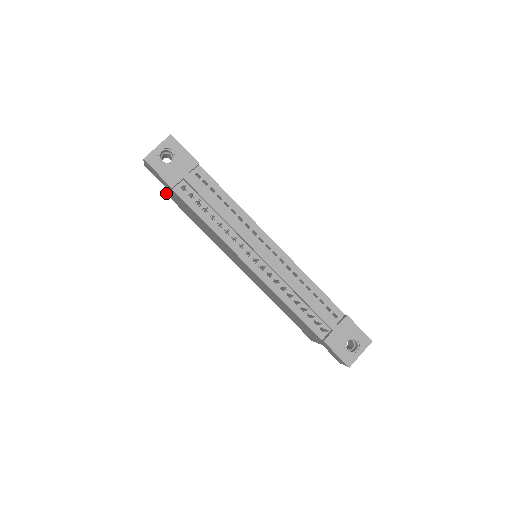
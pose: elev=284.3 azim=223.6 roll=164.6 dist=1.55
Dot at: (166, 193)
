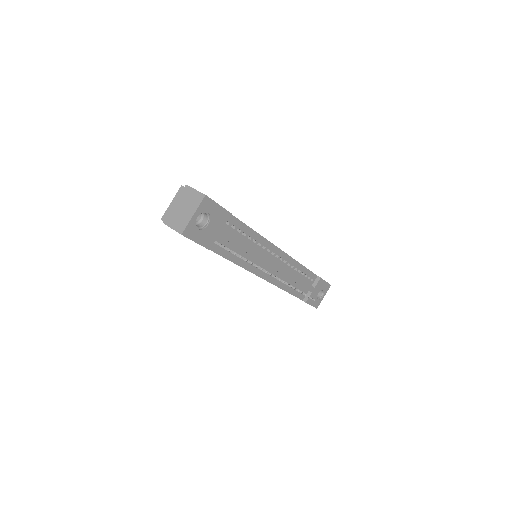
Dot at: occluded
